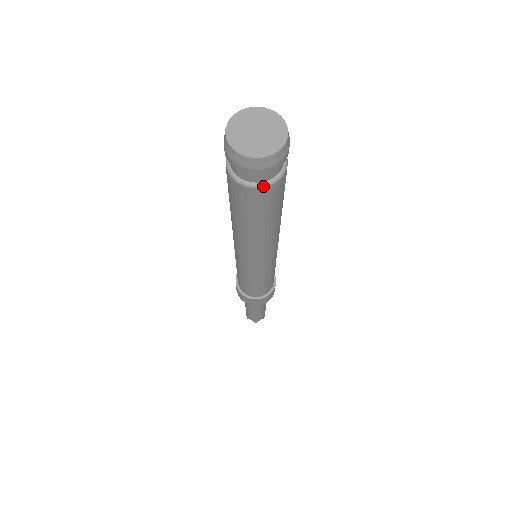
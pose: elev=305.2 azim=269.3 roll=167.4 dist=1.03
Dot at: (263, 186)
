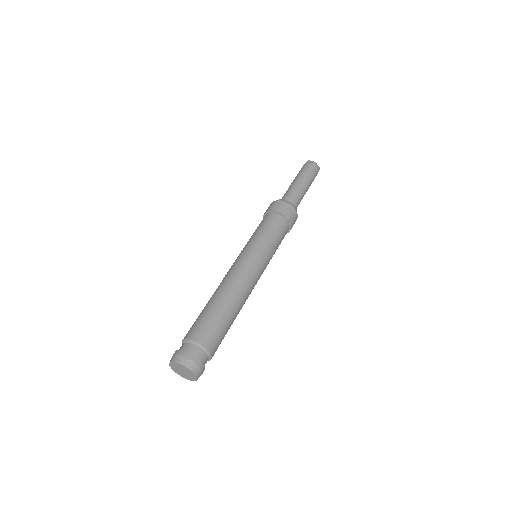
Dot at: occluded
